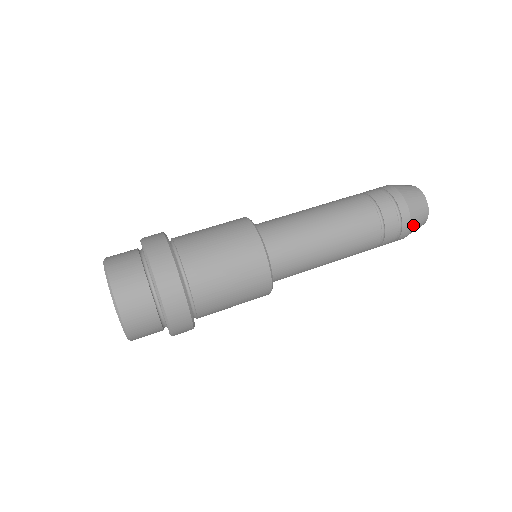
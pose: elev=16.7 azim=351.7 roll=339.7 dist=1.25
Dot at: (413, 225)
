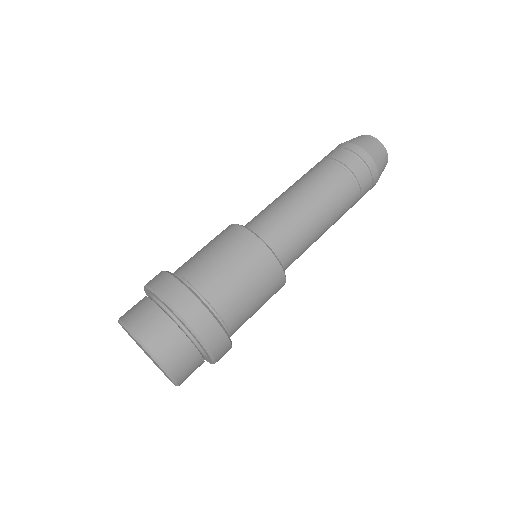
Dot at: (364, 146)
